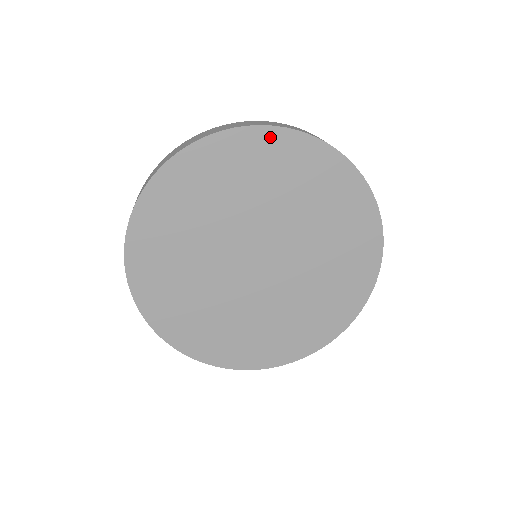
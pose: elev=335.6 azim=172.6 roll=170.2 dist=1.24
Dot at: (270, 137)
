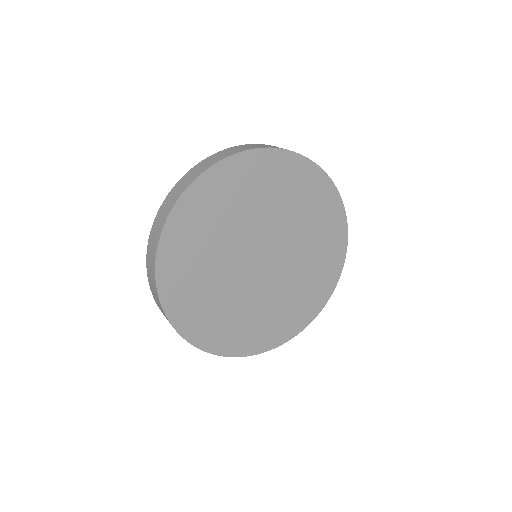
Dot at: (207, 180)
